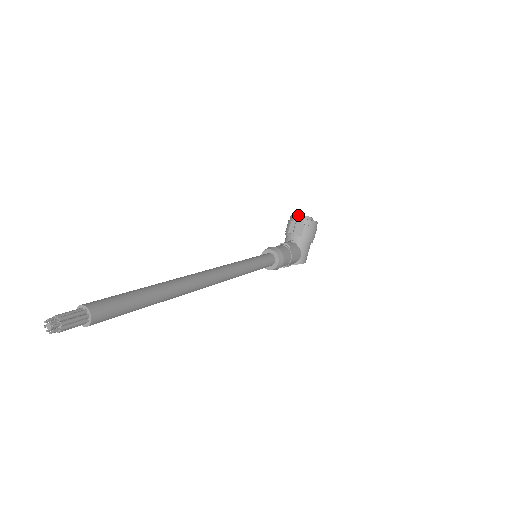
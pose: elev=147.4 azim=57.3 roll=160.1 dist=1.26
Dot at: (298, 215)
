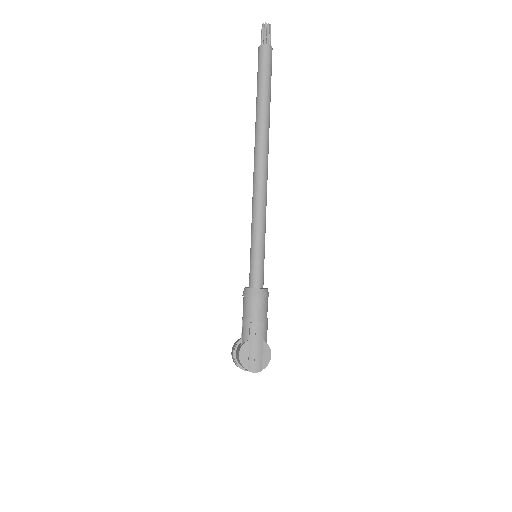
Dot at: occluded
